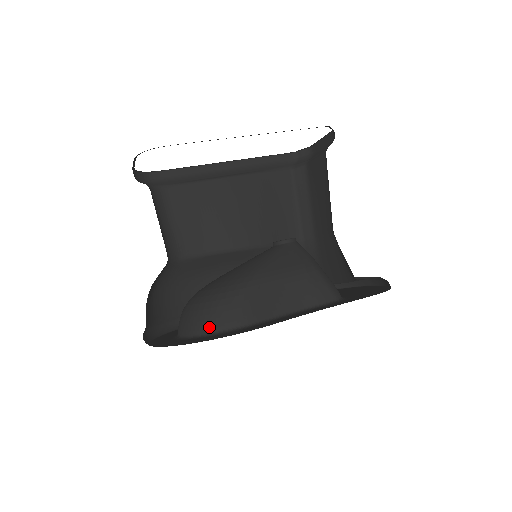
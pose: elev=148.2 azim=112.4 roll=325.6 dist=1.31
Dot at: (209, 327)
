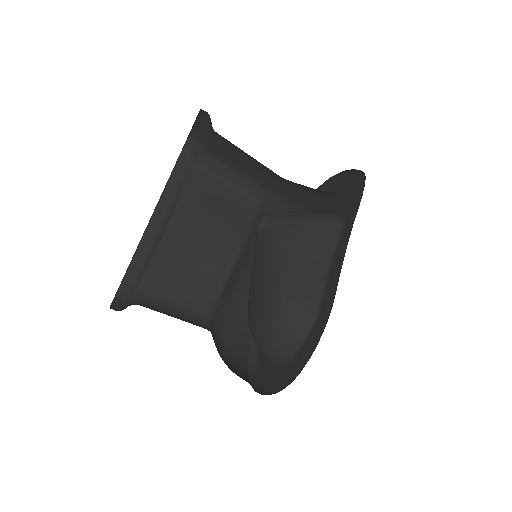
Dot at: (296, 342)
